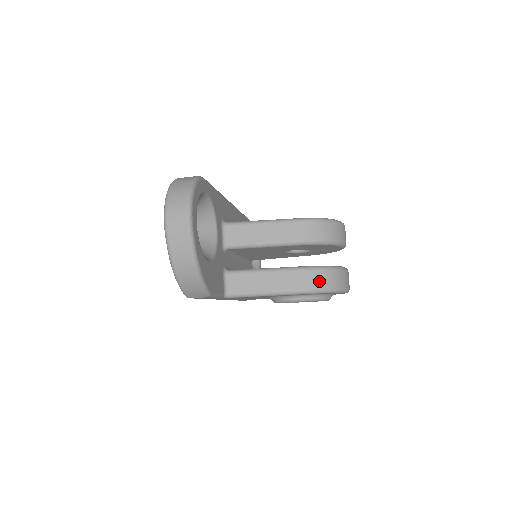
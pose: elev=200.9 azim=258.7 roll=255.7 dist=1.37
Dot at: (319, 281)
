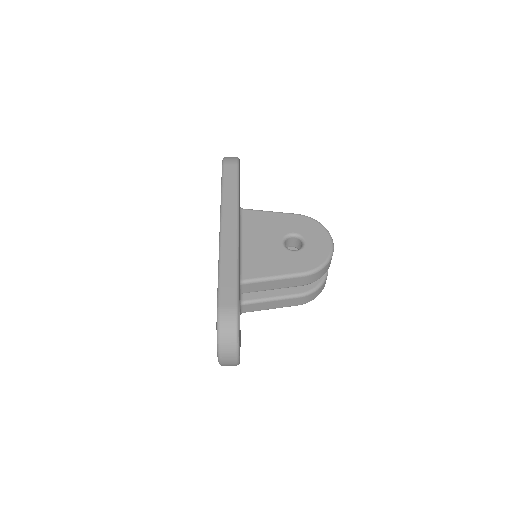
Dot at: (309, 299)
